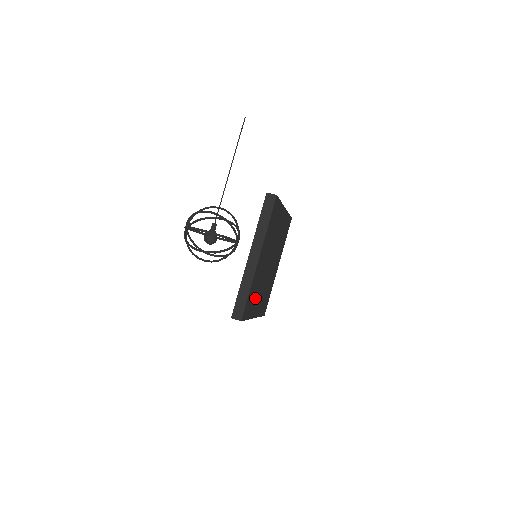
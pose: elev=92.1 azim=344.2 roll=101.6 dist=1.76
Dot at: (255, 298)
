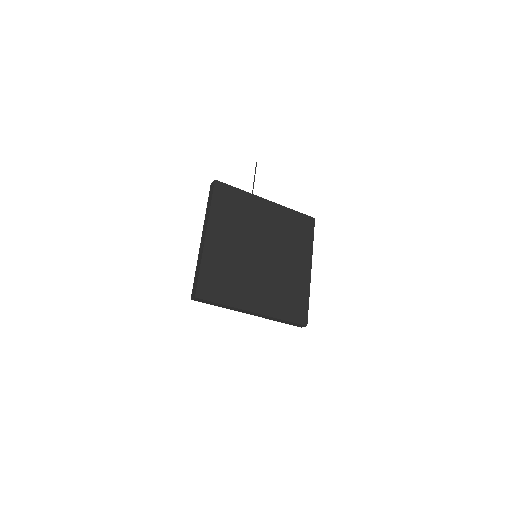
Dot at: (235, 285)
